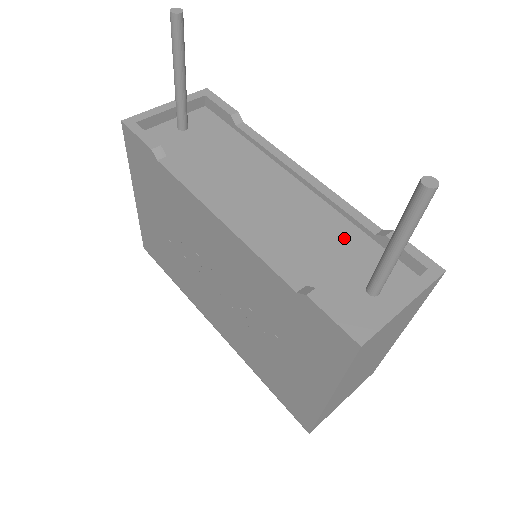
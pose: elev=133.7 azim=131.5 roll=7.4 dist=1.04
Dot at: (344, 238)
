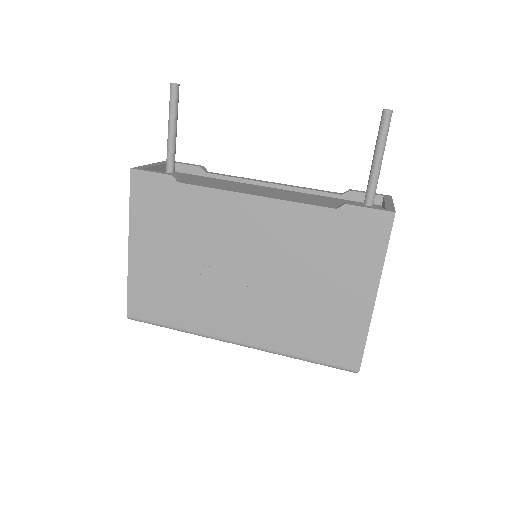
Dot at: (327, 199)
